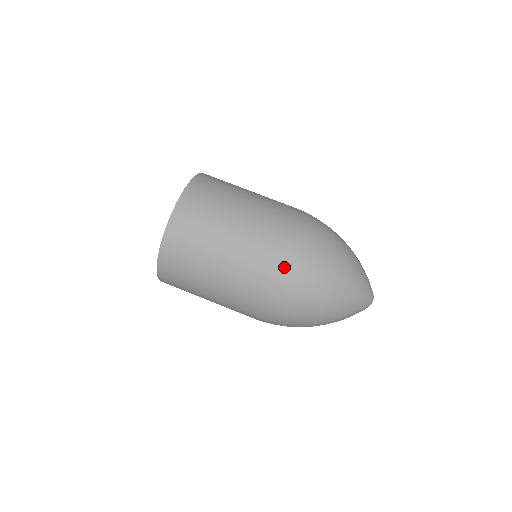
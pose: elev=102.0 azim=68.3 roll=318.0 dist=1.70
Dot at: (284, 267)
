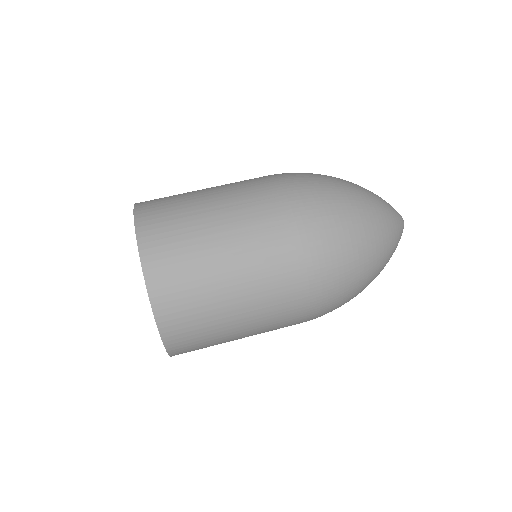
Dot at: (319, 287)
